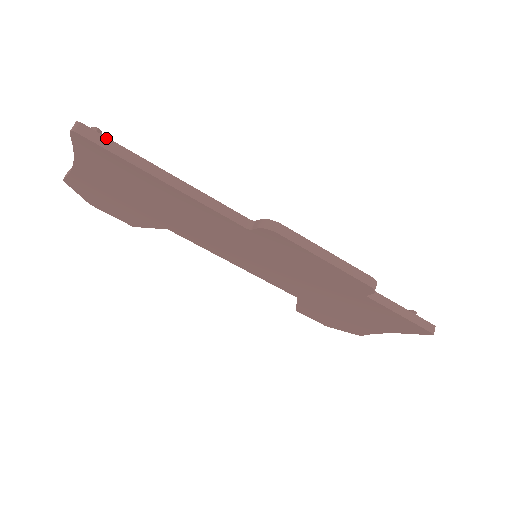
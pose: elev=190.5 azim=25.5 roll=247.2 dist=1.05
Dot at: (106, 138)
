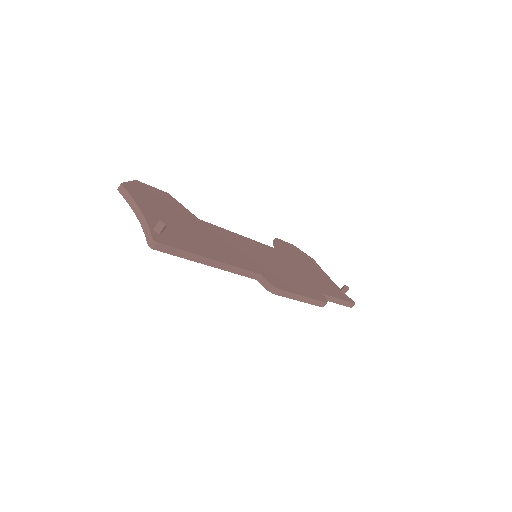
Dot at: (174, 248)
